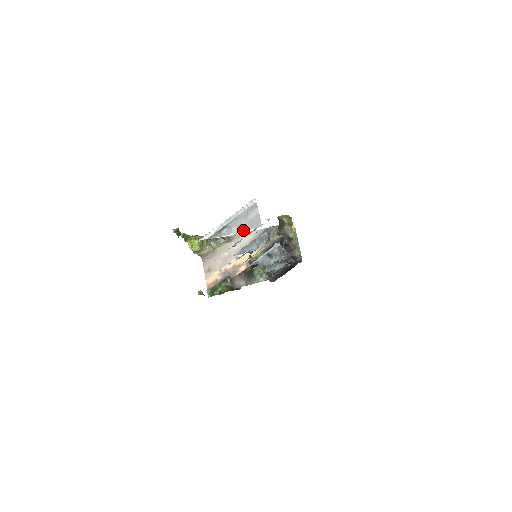
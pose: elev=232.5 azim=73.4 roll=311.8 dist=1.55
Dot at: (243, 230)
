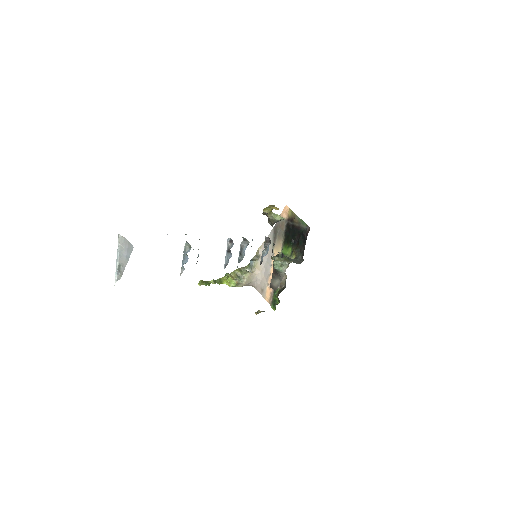
Dot at: (128, 259)
